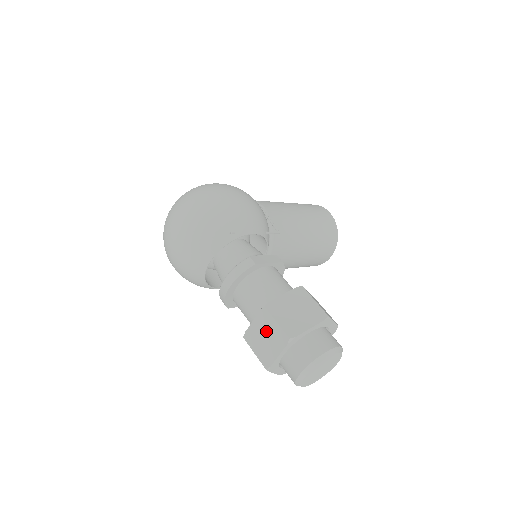
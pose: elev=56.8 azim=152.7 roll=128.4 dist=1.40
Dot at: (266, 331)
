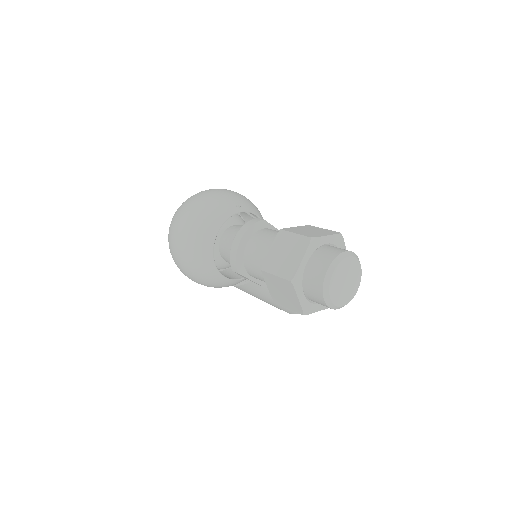
Dot at: (285, 247)
